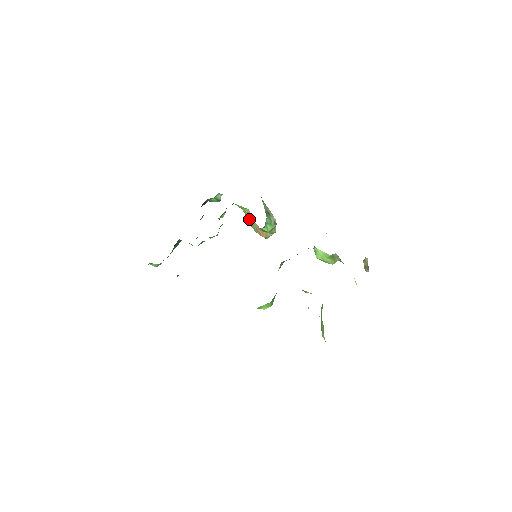
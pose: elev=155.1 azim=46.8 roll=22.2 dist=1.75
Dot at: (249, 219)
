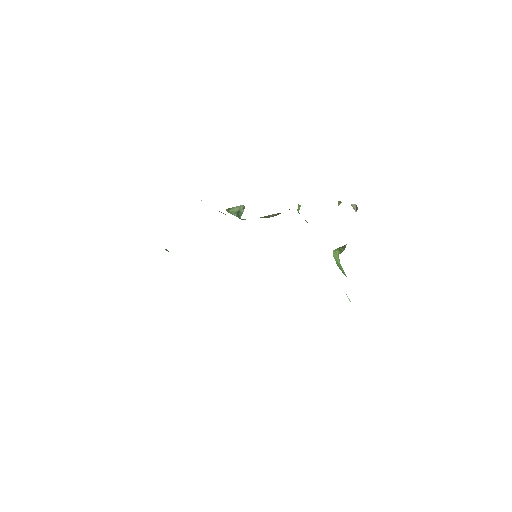
Dot at: occluded
